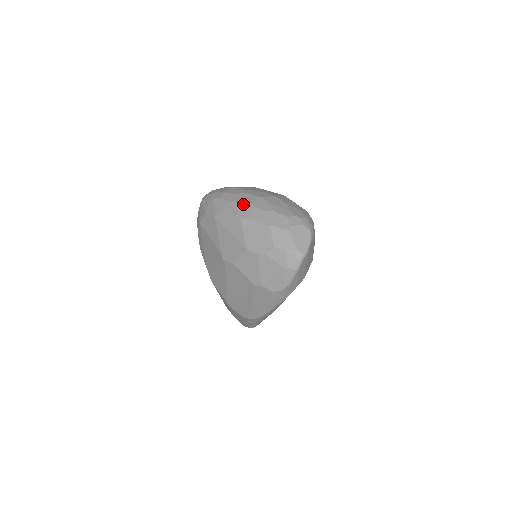
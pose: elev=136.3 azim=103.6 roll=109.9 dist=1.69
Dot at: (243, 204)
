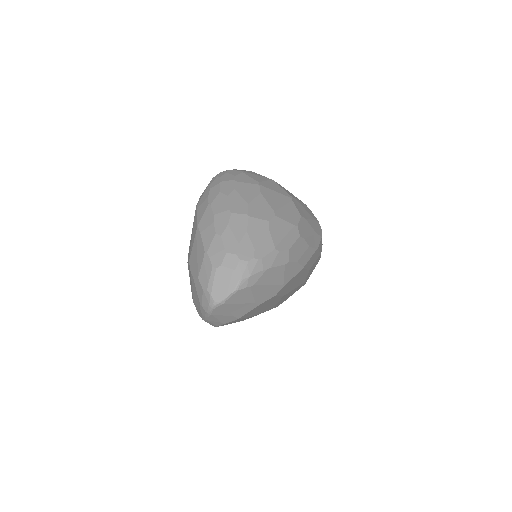
Dot at: (210, 210)
